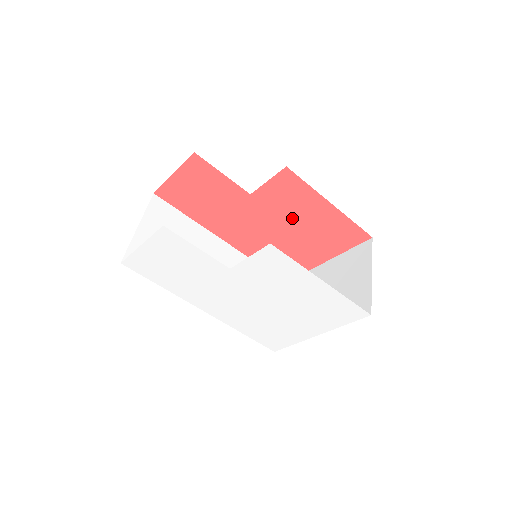
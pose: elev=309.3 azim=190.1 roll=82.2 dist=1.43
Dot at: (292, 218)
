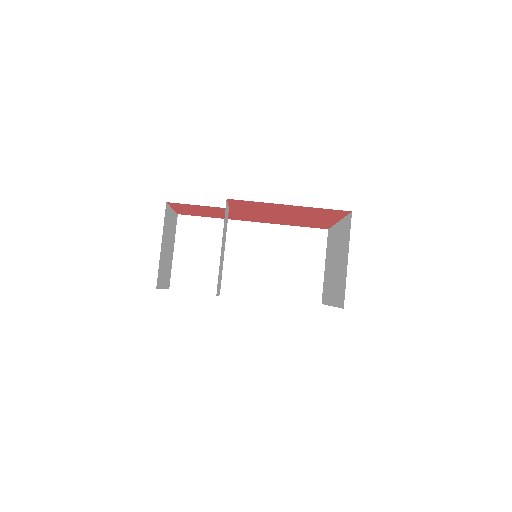
Dot at: (275, 212)
